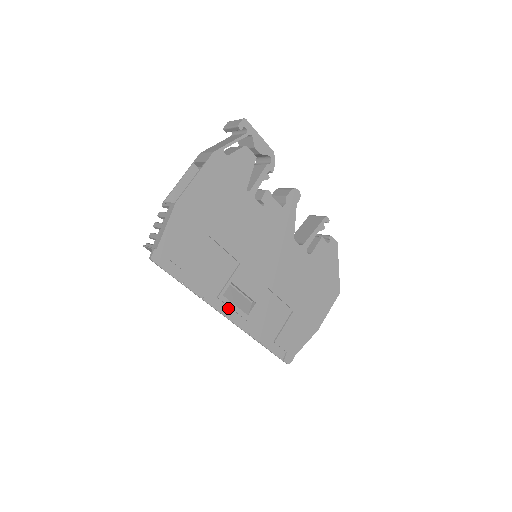
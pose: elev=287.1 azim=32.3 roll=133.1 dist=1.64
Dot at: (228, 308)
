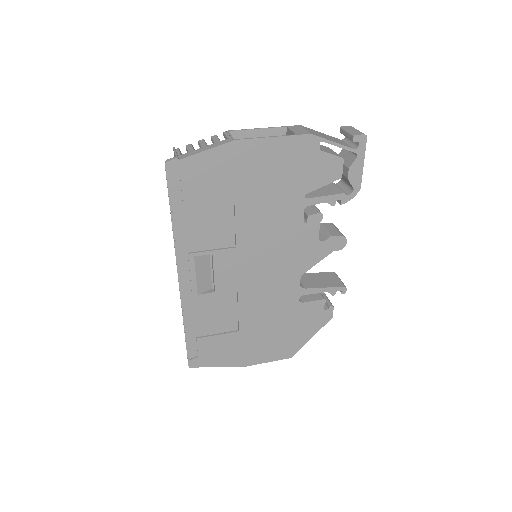
Dot at: (188, 271)
